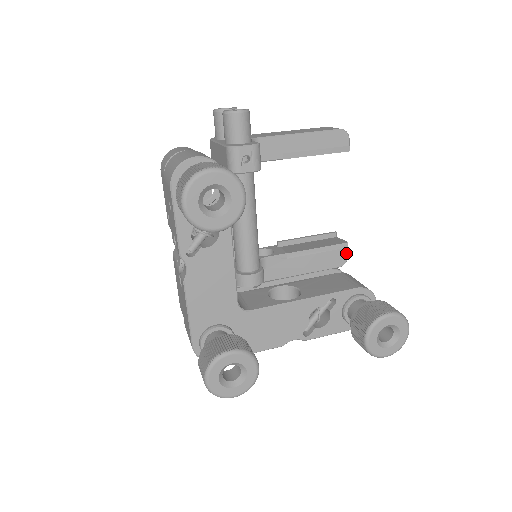
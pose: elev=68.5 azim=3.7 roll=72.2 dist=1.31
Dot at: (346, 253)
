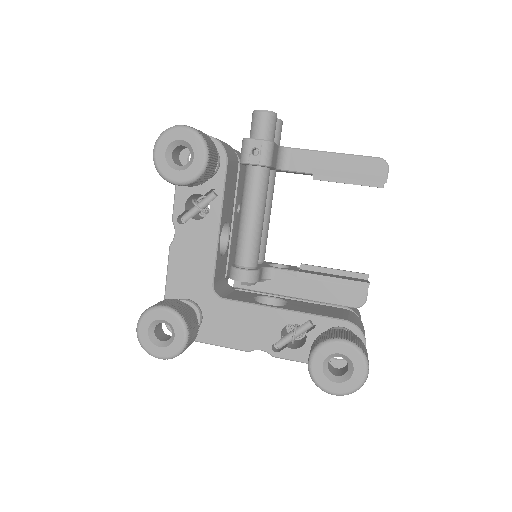
Dot at: (365, 294)
